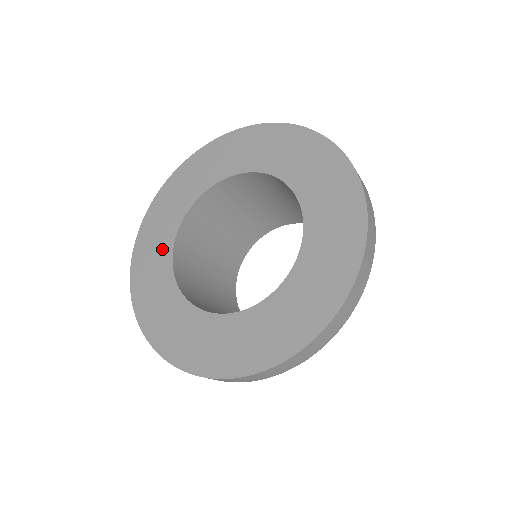
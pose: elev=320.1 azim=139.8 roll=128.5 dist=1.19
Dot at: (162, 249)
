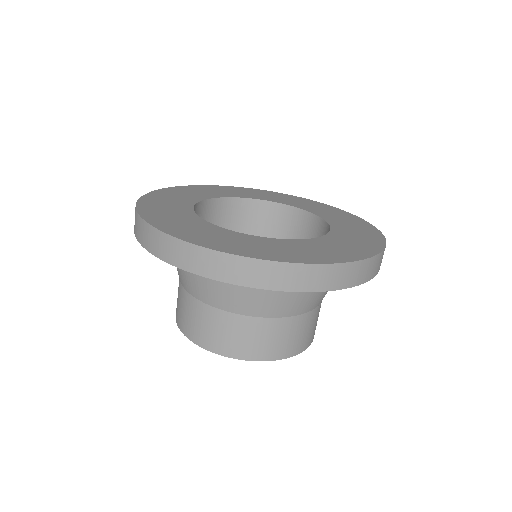
Dot at: (199, 195)
